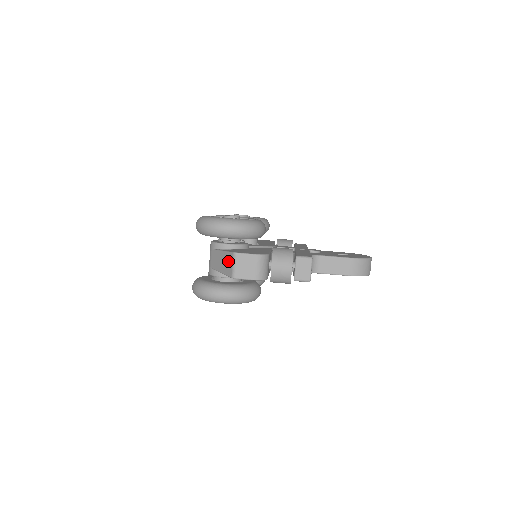
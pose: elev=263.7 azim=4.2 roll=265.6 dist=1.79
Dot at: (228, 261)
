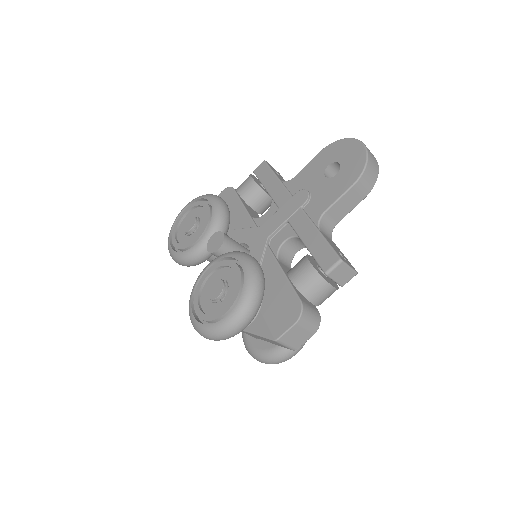
Dot at: occluded
